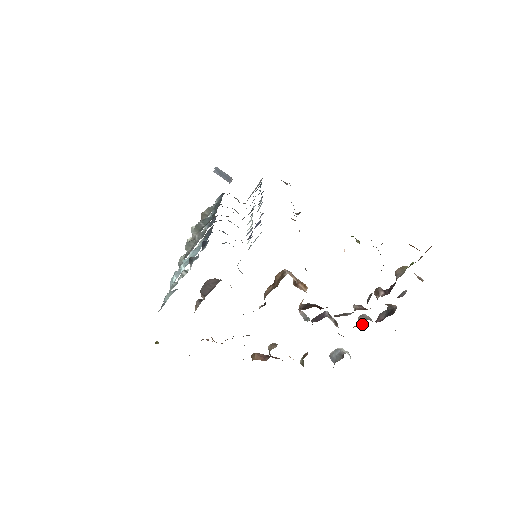
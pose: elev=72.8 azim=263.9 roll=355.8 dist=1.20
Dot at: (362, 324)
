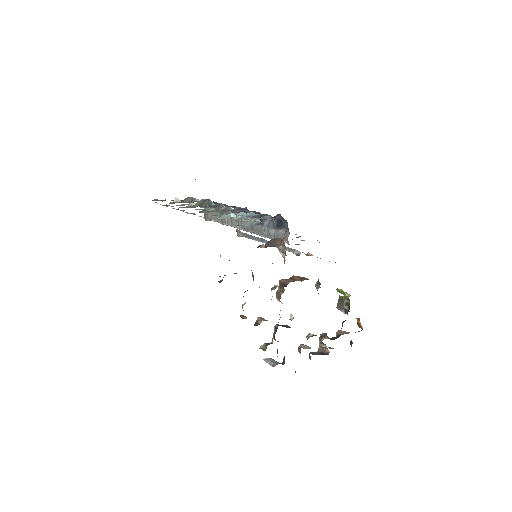
Dot at: occluded
